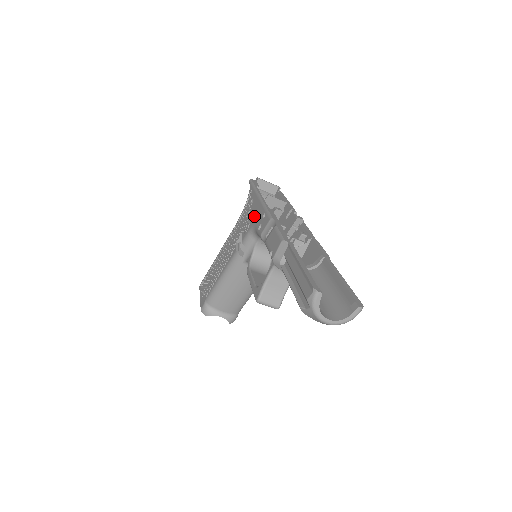
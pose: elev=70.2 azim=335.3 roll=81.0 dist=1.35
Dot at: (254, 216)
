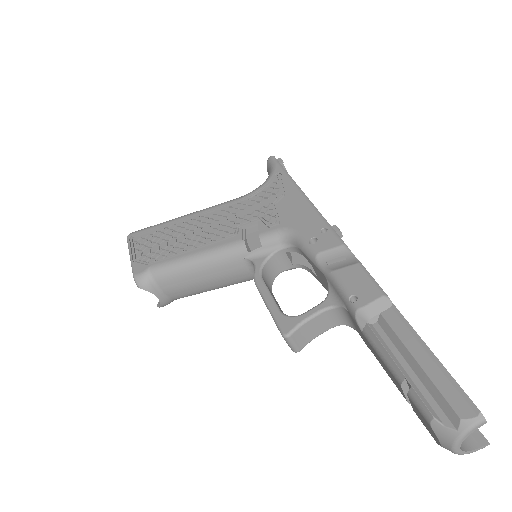
Dot at: (294, 216)
